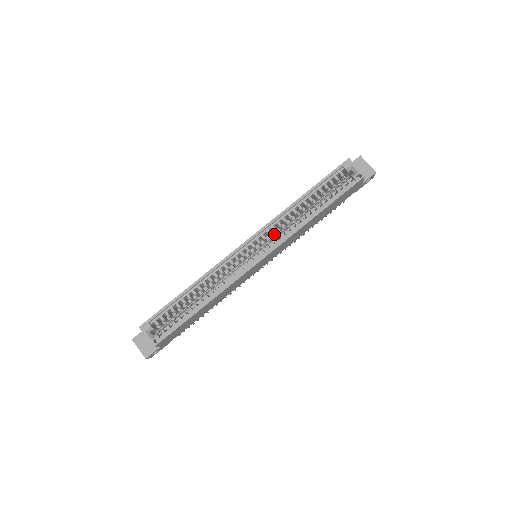
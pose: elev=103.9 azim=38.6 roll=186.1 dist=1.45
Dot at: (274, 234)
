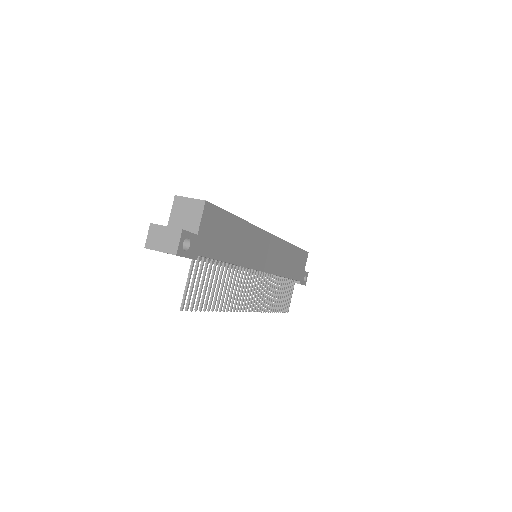
Dot at: occluded
